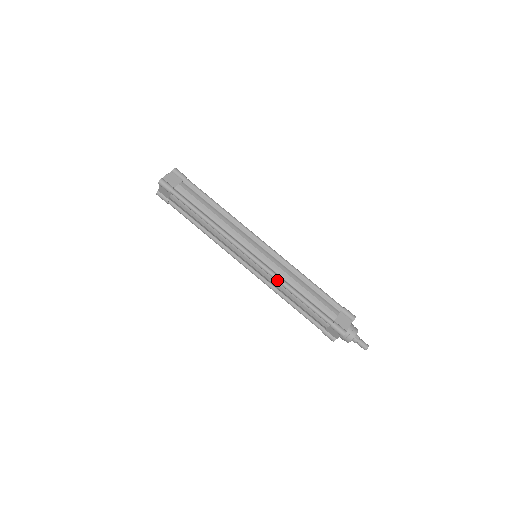
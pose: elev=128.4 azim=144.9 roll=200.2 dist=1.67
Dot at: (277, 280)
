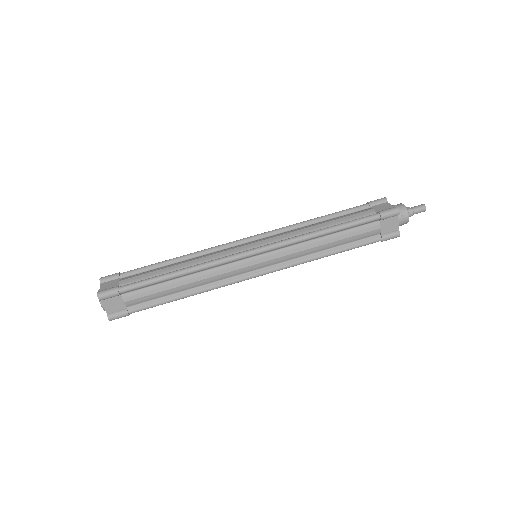
Dot at: (297, 240)
